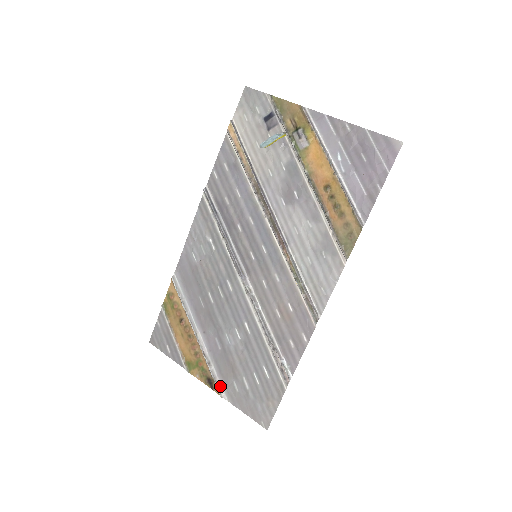
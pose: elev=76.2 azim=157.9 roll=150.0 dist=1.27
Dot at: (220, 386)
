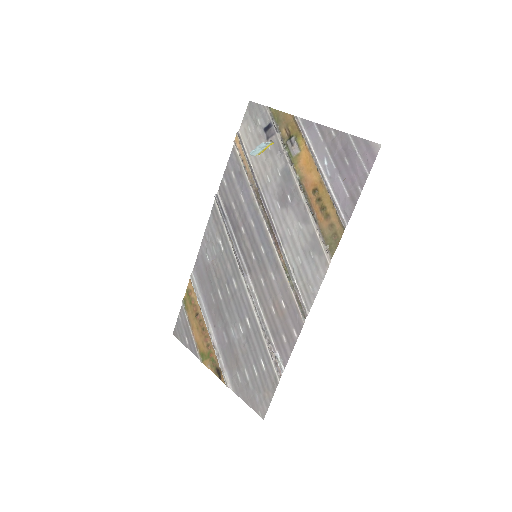
Dot at: (226, 376)
